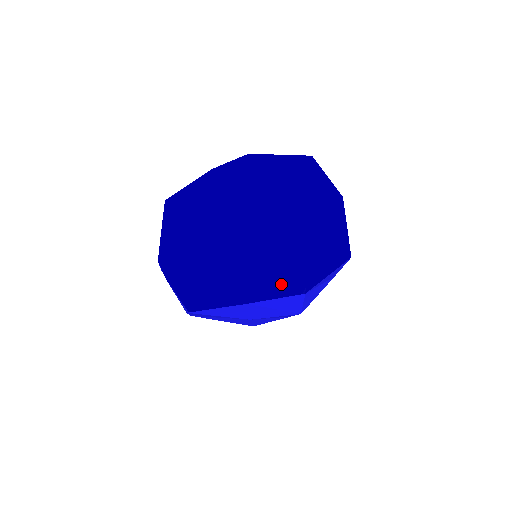
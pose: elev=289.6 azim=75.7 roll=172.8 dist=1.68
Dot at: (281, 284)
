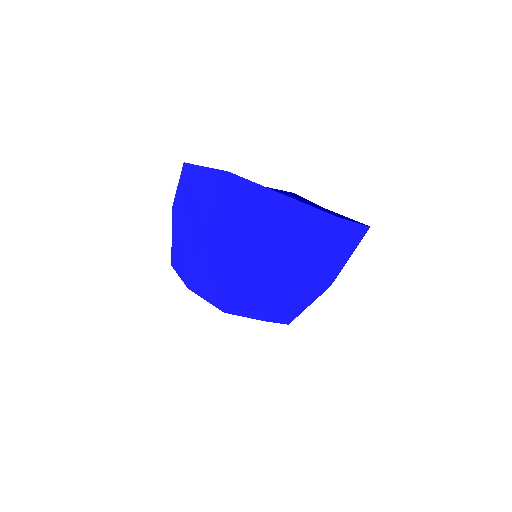
Dot at: occluded
